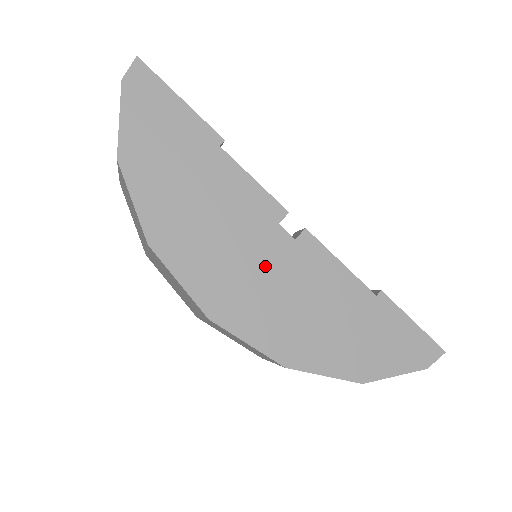
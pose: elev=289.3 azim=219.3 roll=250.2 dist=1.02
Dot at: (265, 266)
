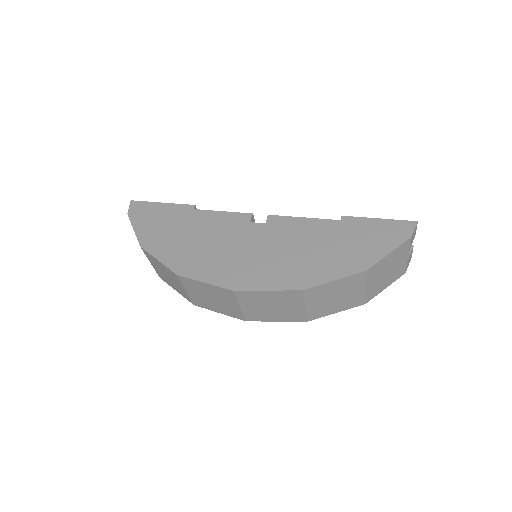
Dot at: (254, 246)
